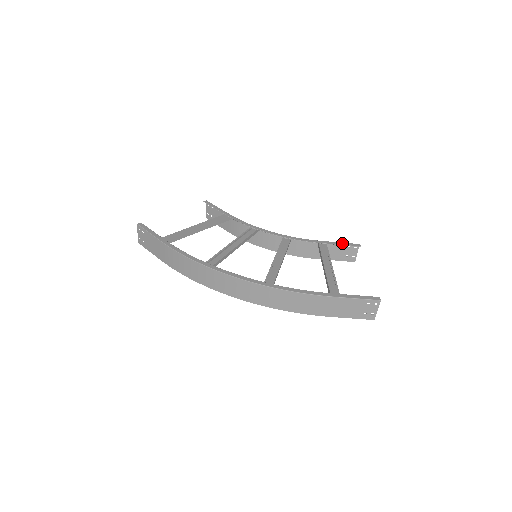
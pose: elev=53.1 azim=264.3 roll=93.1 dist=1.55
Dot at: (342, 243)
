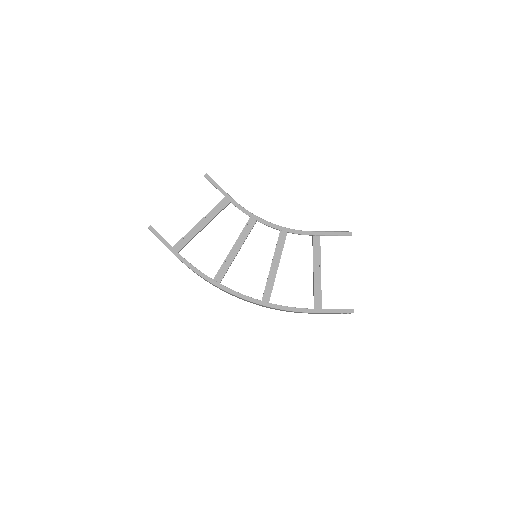
Dot at: (335, 233)
